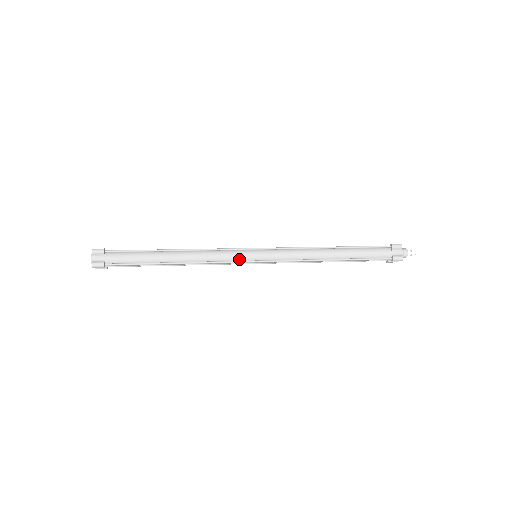
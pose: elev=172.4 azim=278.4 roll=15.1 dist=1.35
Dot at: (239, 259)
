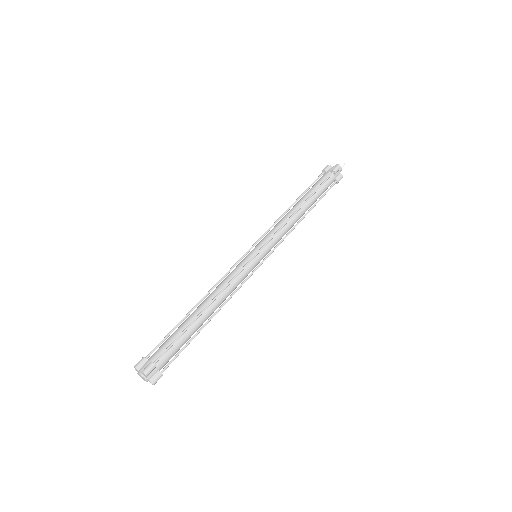
Dot at: (250, 271)
